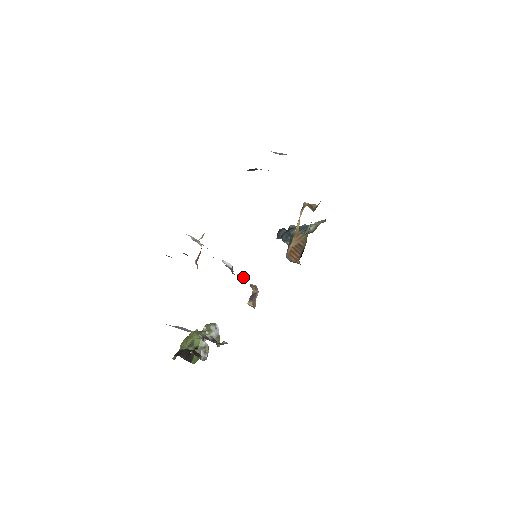
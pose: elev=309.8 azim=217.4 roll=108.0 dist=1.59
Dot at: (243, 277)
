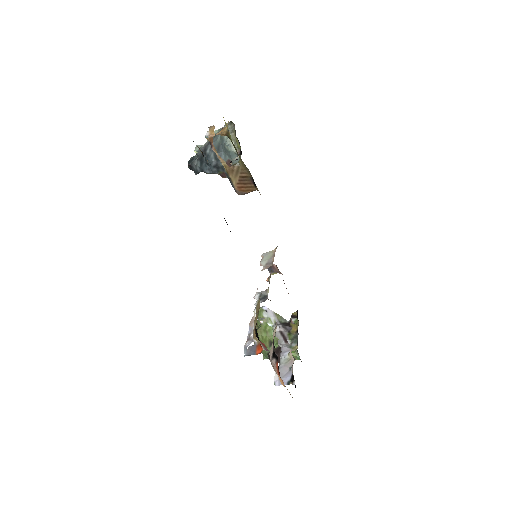
Dot at: occluded
